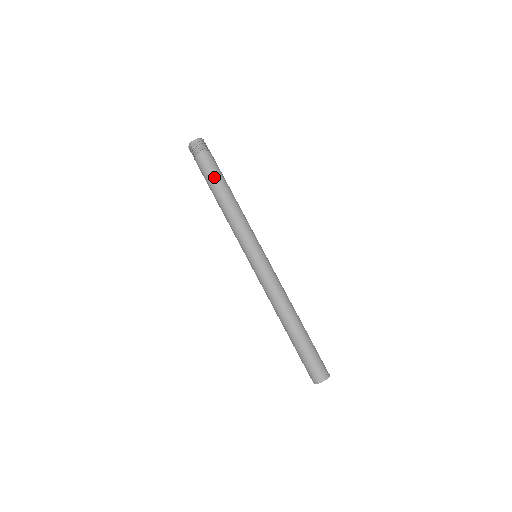
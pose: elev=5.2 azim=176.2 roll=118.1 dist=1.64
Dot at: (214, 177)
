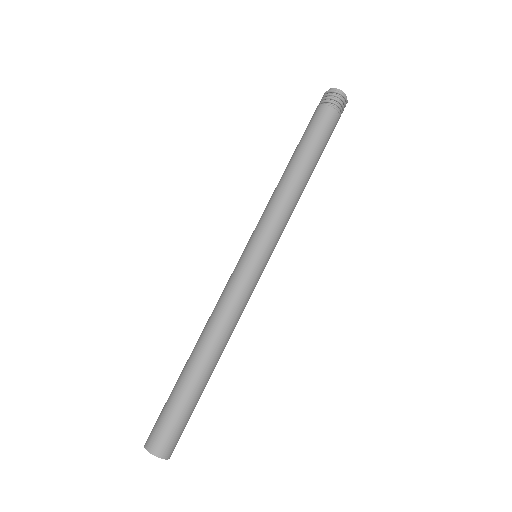
Dot at: (308, 138)
